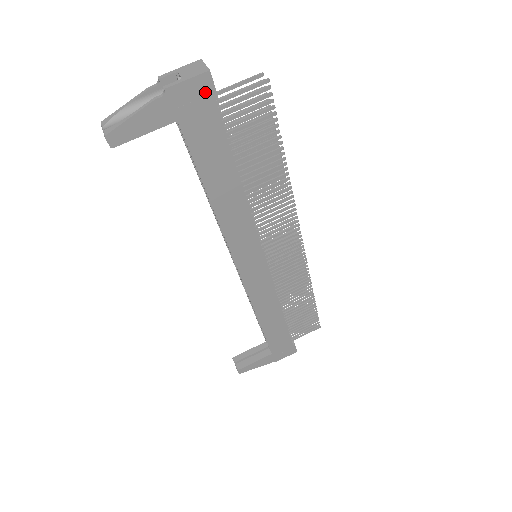
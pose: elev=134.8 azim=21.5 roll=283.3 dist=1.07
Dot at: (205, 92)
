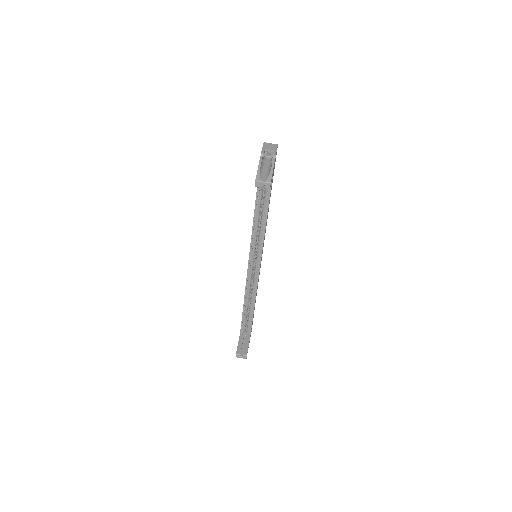
Dot at: occluded
